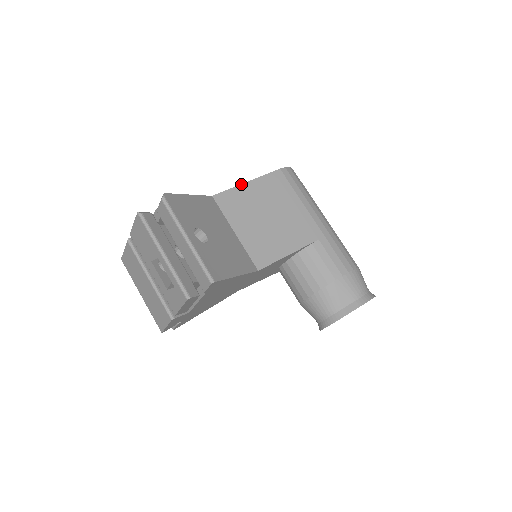
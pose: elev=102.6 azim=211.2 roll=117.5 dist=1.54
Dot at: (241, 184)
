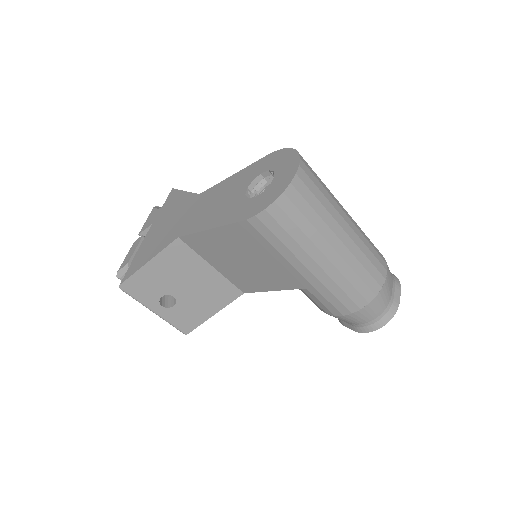
Dot at: (203, 231)
